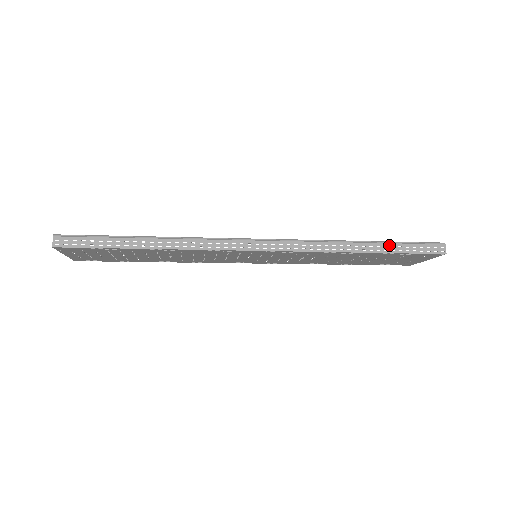
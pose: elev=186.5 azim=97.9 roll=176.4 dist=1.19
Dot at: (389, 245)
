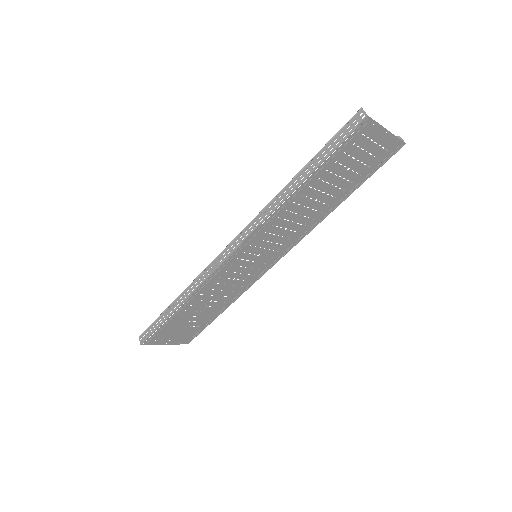
Dot at: (314, 160)
